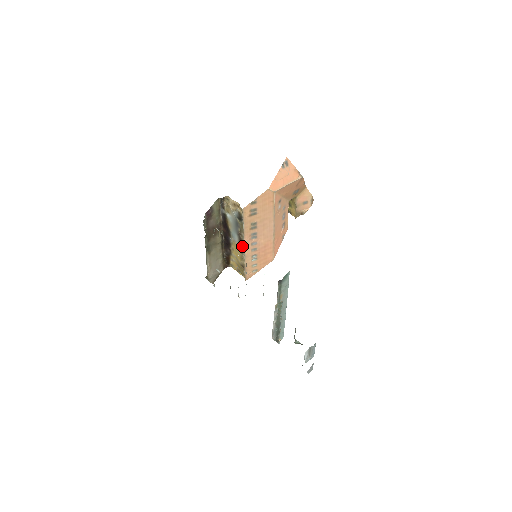
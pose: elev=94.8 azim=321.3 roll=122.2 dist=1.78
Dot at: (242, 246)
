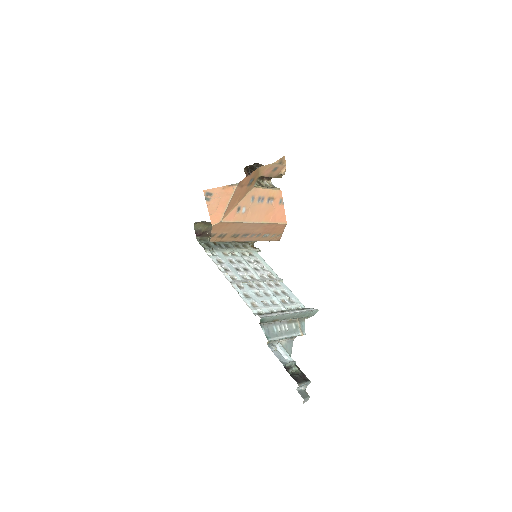
Dot at: (245, 241)
